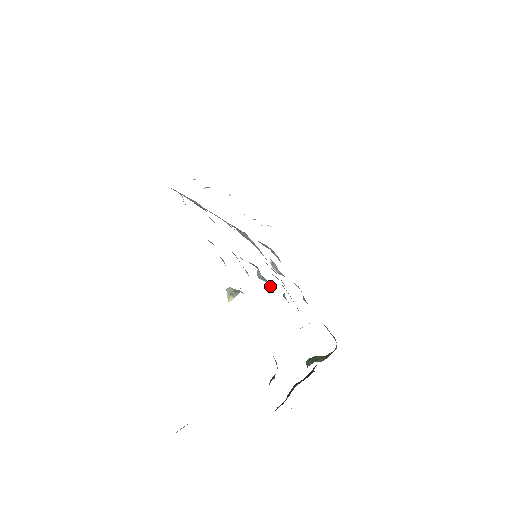
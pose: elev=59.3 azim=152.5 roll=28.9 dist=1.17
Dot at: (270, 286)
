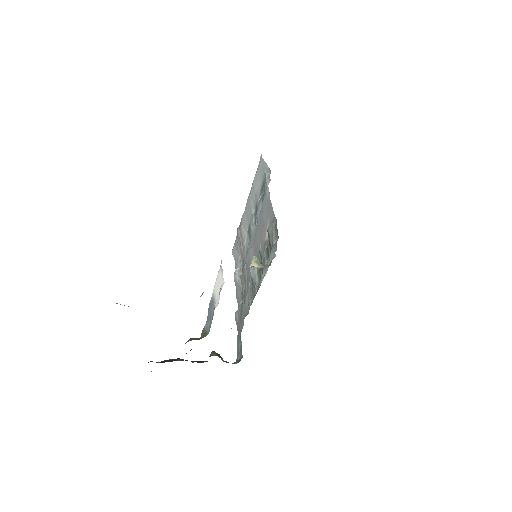
Dot at: occluded
